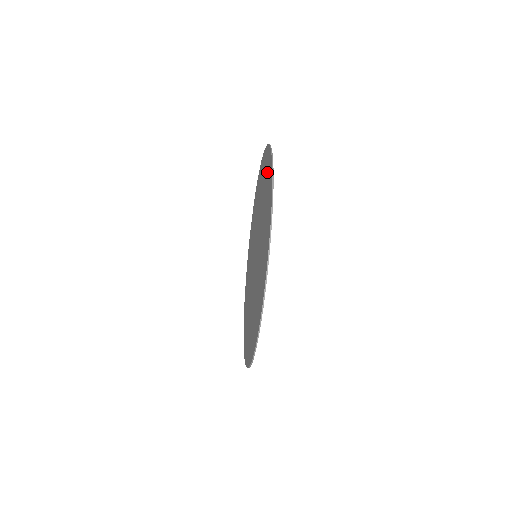
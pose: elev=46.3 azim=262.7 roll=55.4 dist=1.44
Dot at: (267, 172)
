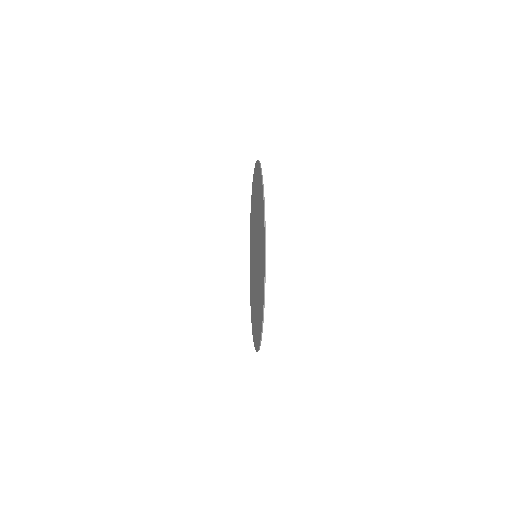
Dot at: (262, 242)
